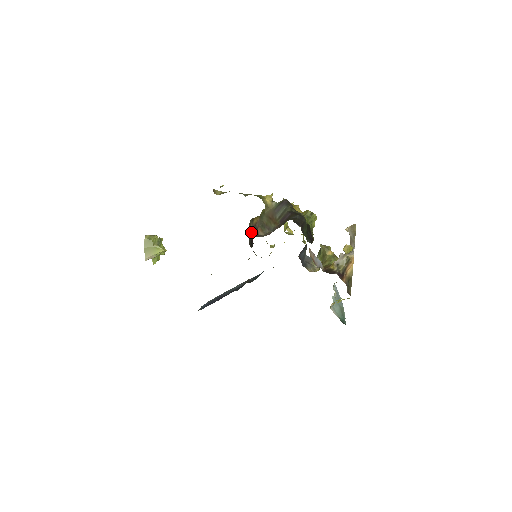
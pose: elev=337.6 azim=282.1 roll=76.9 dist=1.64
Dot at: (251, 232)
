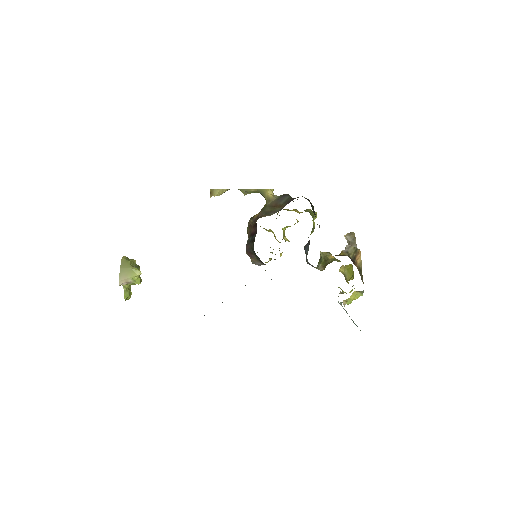
Dot at: (253, 225)
